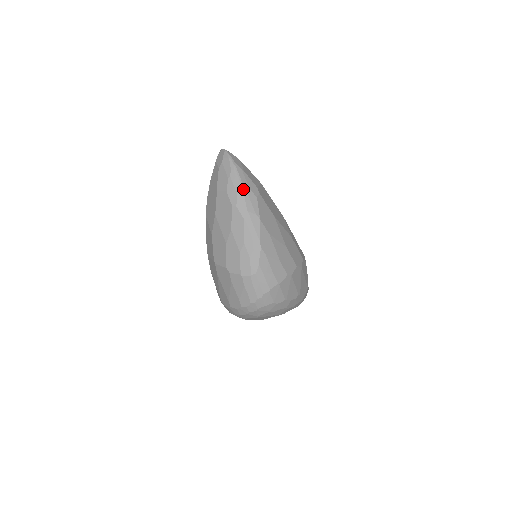
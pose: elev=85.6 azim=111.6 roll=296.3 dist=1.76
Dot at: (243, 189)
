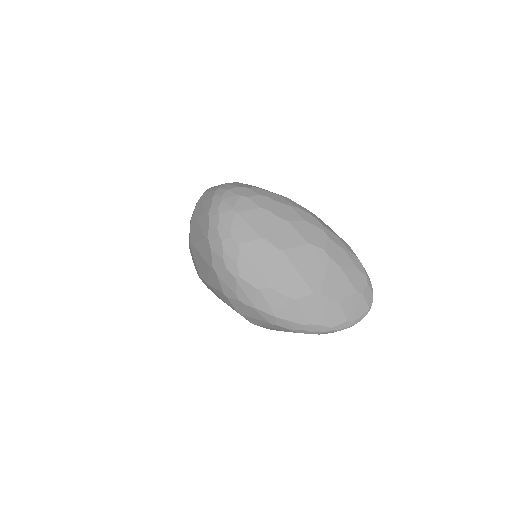
Dot at: occluded
